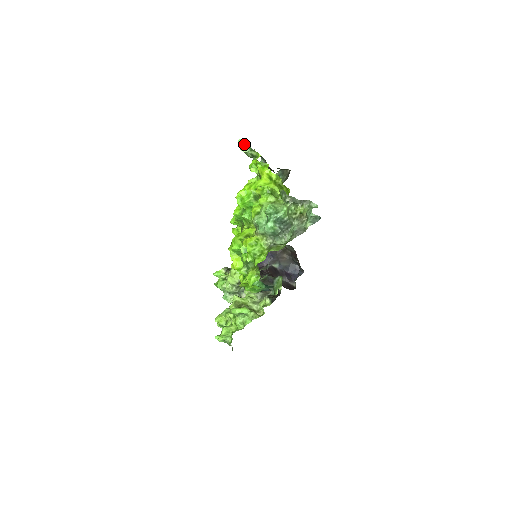
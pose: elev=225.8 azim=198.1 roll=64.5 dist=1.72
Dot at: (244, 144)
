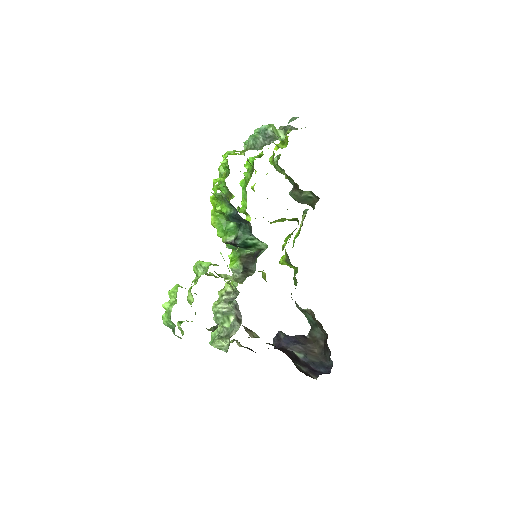
Dot at: occluded
